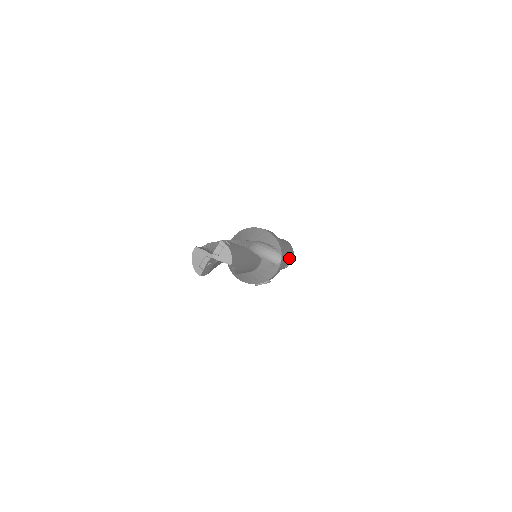
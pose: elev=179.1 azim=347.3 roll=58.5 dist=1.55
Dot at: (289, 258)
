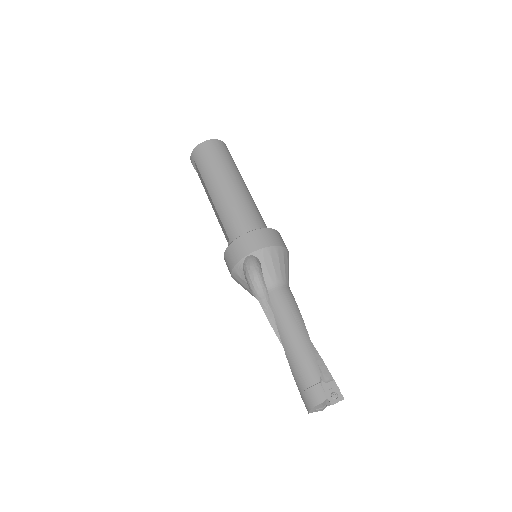
Dot at: occluded
